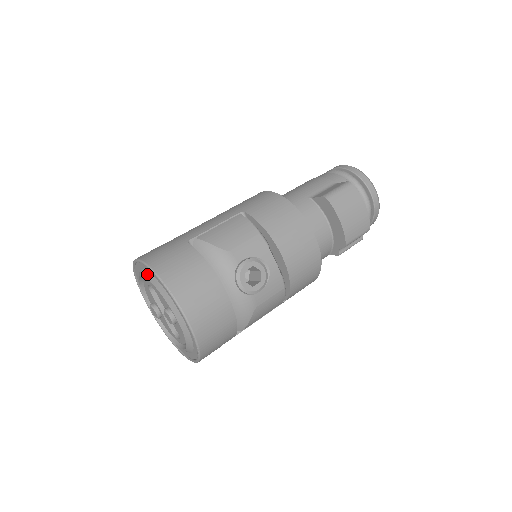
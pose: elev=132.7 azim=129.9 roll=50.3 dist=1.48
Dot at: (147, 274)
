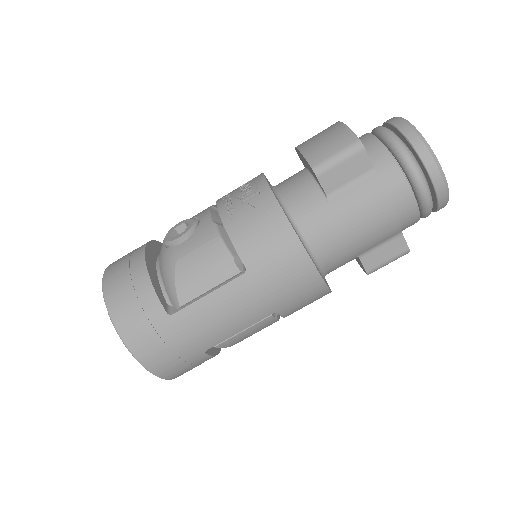
Dot at: occluded
